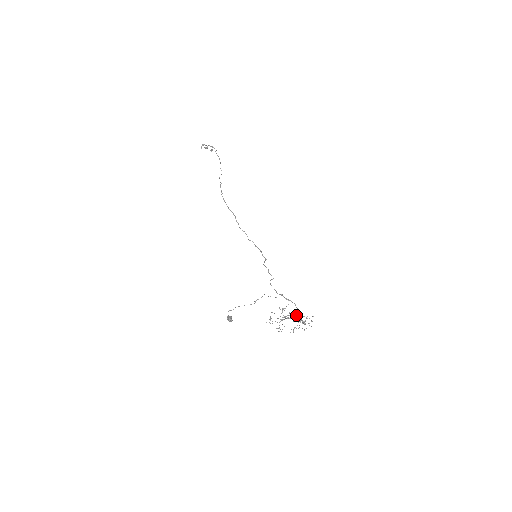
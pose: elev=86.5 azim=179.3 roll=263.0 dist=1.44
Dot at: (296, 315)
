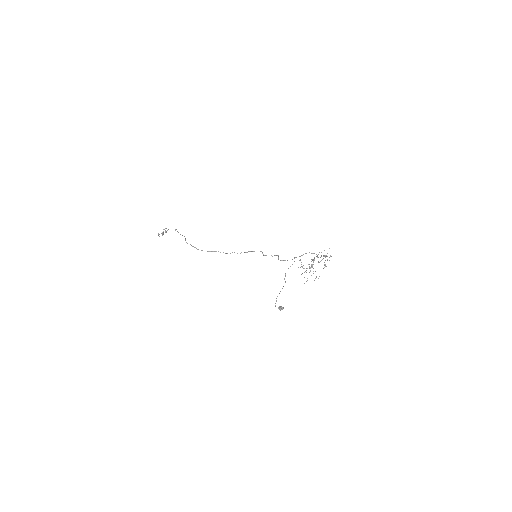
Dot at: occluded
